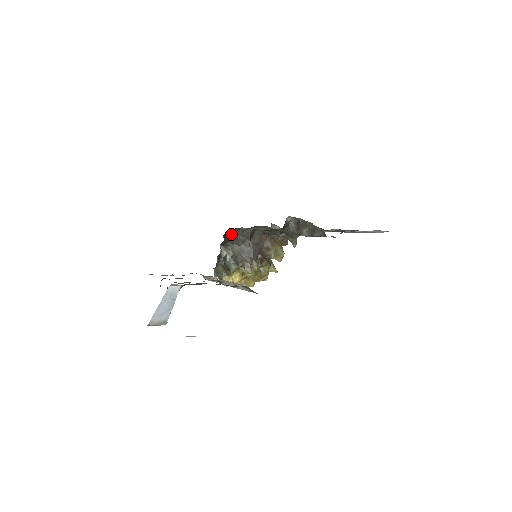
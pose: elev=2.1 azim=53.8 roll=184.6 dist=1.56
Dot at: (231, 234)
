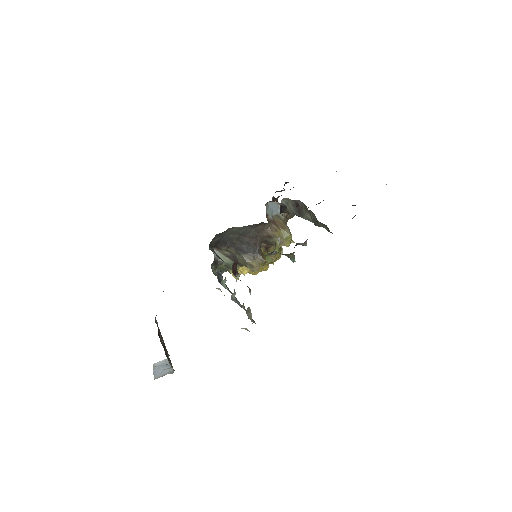
Dot at: (219, 236)
